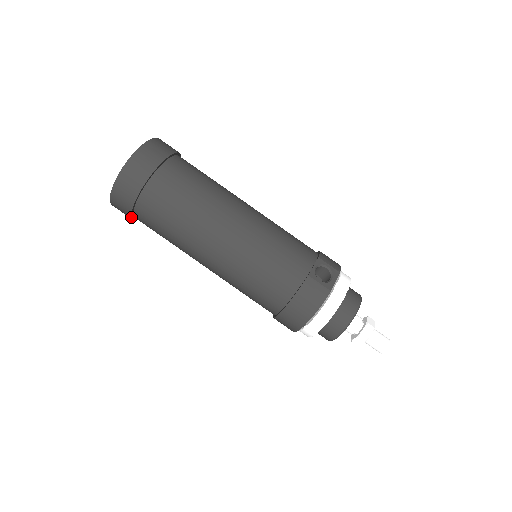
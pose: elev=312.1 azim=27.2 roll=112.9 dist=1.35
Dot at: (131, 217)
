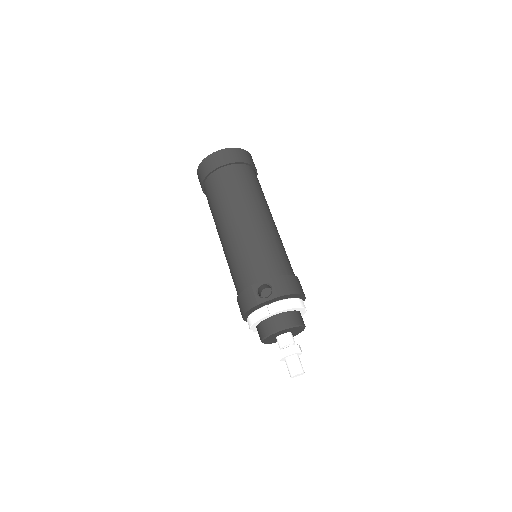
Dot at: occluded
